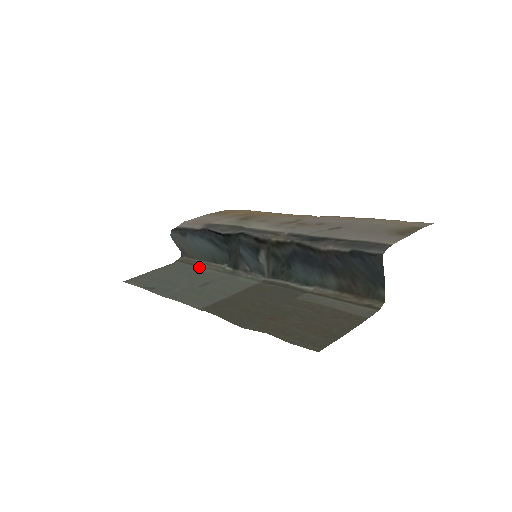
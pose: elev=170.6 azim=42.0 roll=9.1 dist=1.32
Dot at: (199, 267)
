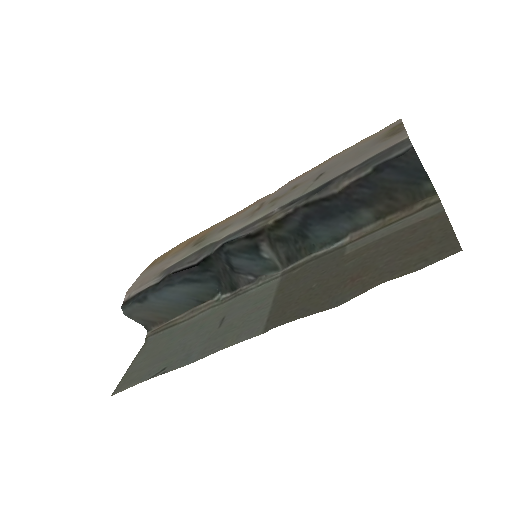
Dot at: (185, 321)
